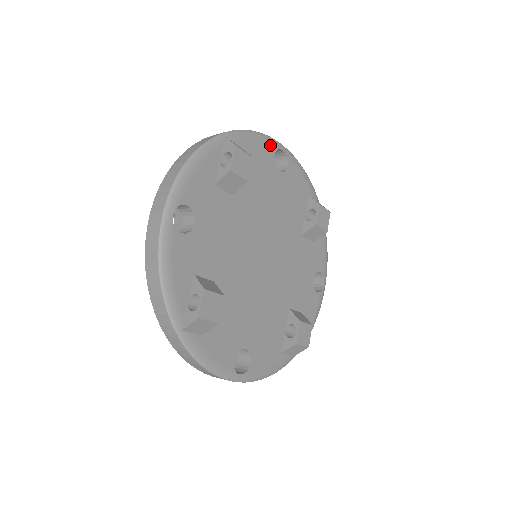
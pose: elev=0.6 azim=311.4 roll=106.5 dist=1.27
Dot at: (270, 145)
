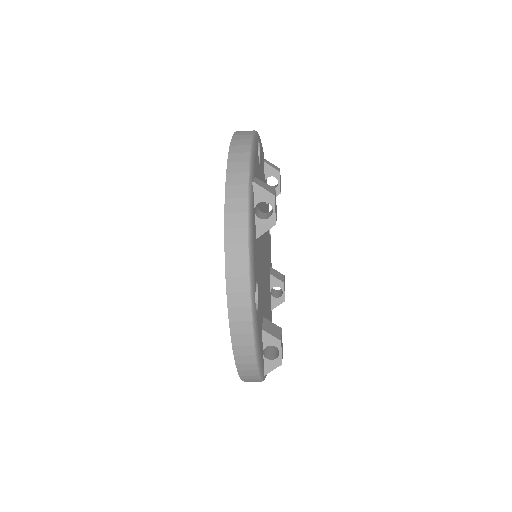
Dot at: (257, 145)
